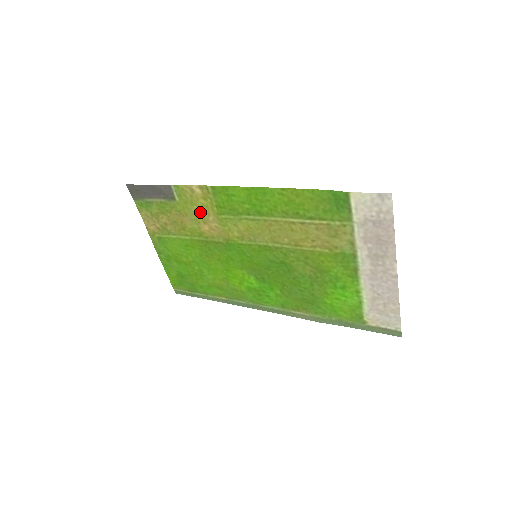
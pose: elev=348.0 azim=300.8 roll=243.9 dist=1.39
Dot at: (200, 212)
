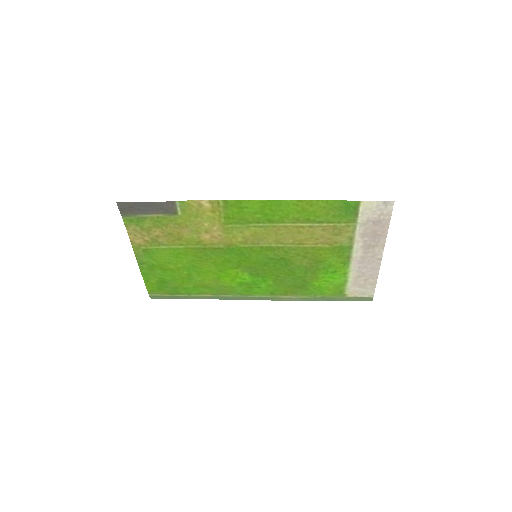
Dot at: (204, 223)
